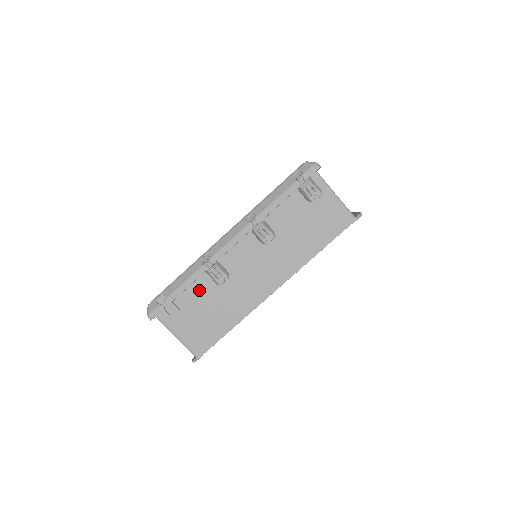
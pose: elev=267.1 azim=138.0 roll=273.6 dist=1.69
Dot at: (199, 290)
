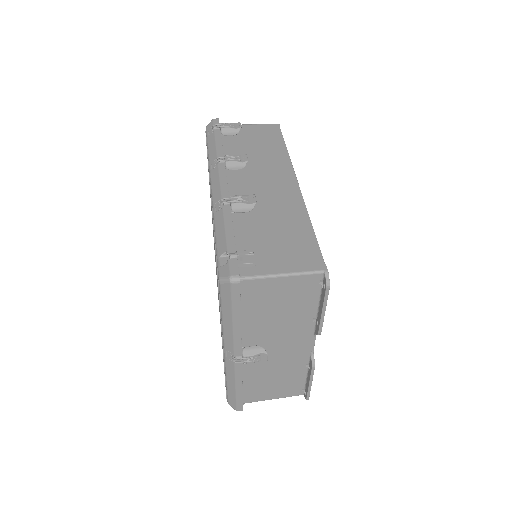
Dot at: (245, 228)
